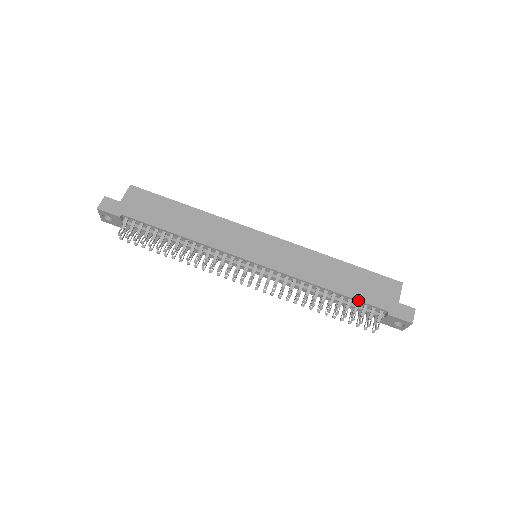
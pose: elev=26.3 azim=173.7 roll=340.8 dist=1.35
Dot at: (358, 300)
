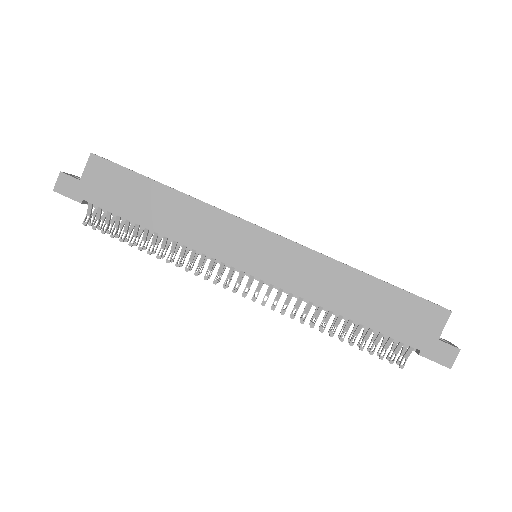
Dot at: (381, 333)
